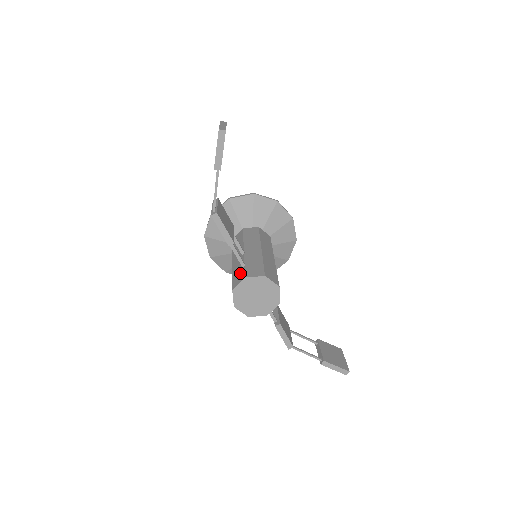
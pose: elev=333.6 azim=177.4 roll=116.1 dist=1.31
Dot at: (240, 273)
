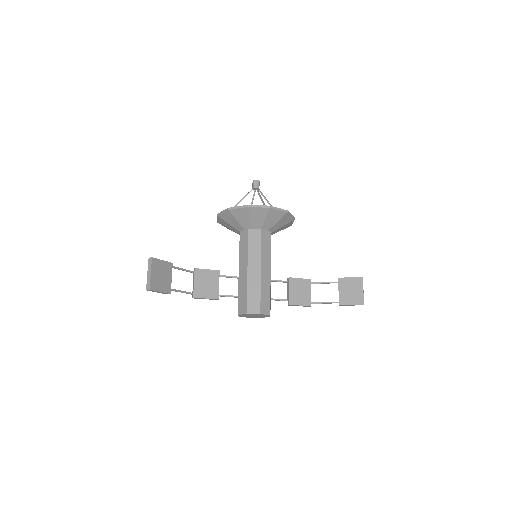
Dot at: (238, 303)
